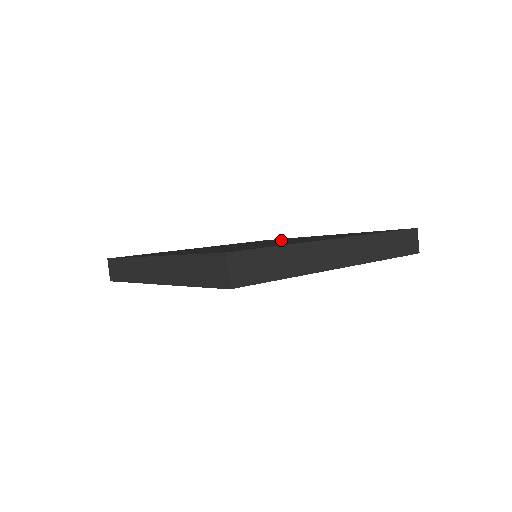
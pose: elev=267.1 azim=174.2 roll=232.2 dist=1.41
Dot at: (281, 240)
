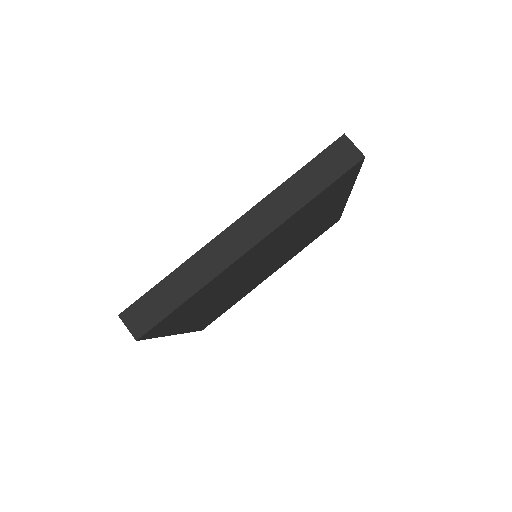
Dot at: occluded
